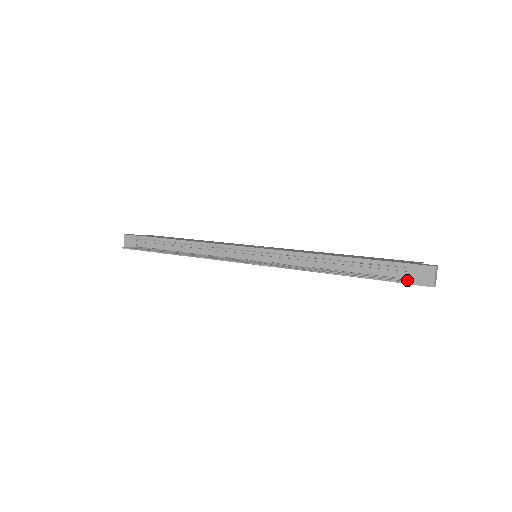
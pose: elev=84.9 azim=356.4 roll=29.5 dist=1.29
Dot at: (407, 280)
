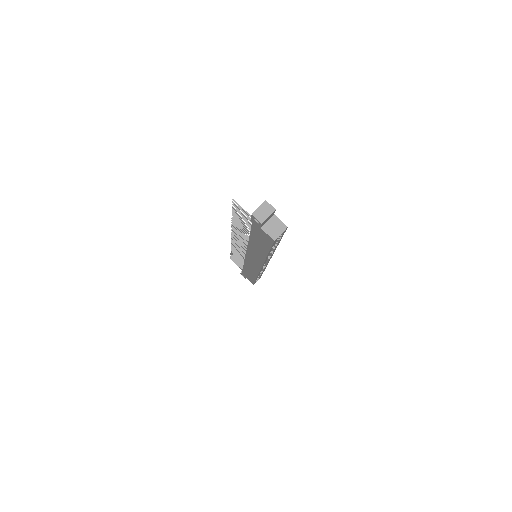
Dot at: occluded
